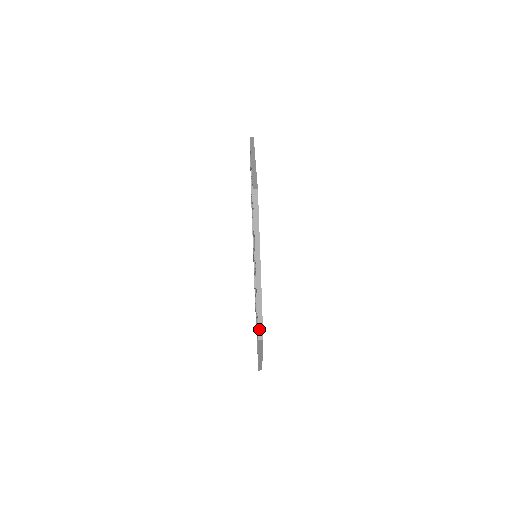
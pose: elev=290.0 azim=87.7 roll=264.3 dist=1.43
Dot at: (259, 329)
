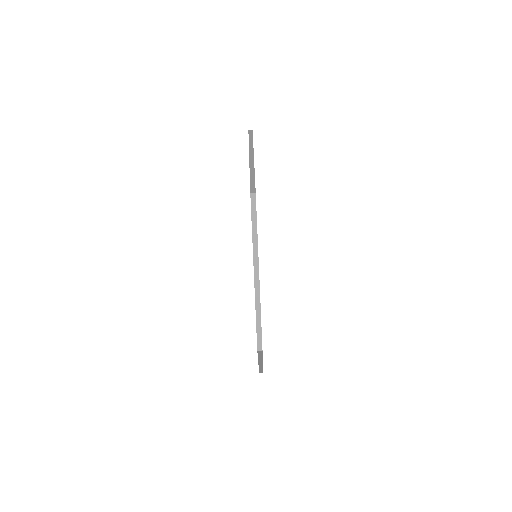
Dot at: (258, 339)
